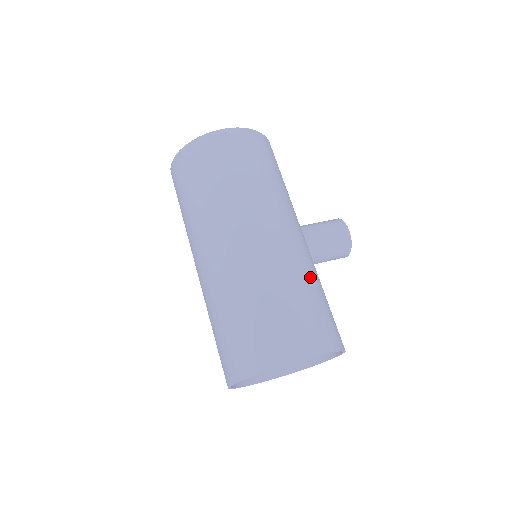
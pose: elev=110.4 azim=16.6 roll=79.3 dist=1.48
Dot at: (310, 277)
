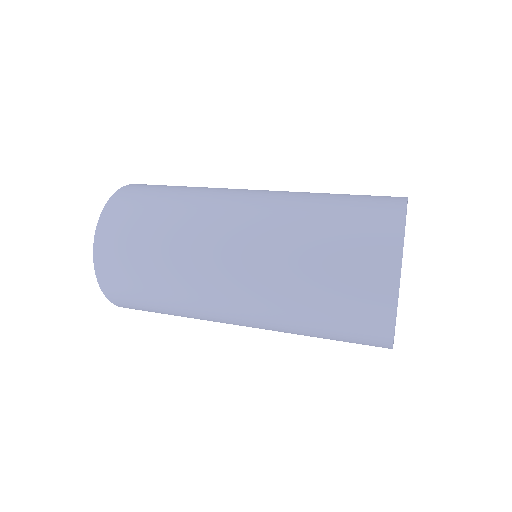
Dot at: occluded
